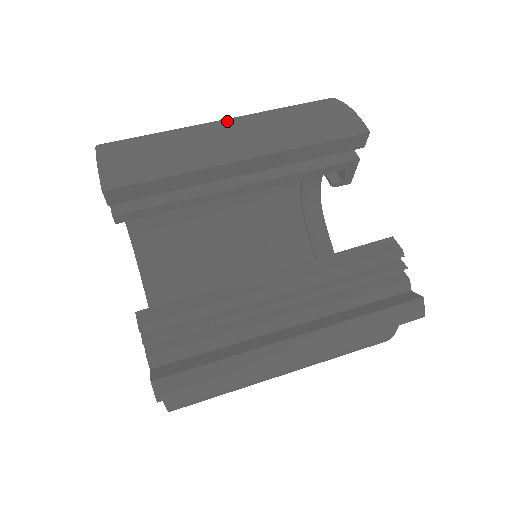
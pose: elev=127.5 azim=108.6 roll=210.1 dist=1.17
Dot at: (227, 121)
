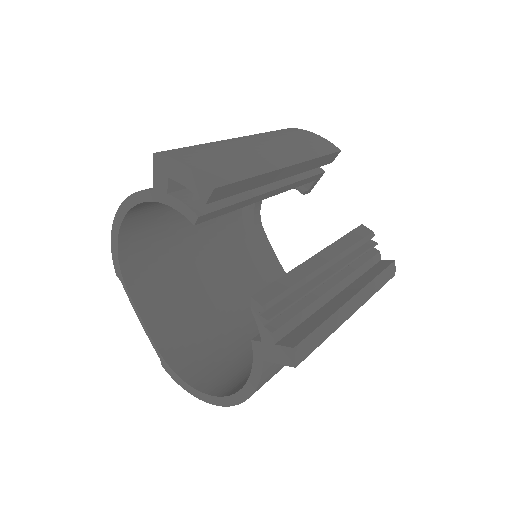
Dot at: (245, 138)
